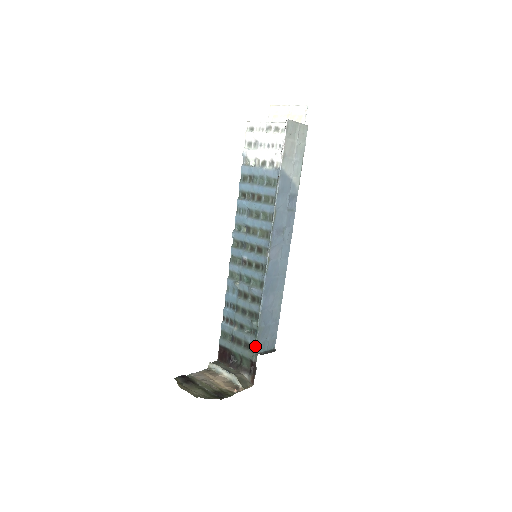
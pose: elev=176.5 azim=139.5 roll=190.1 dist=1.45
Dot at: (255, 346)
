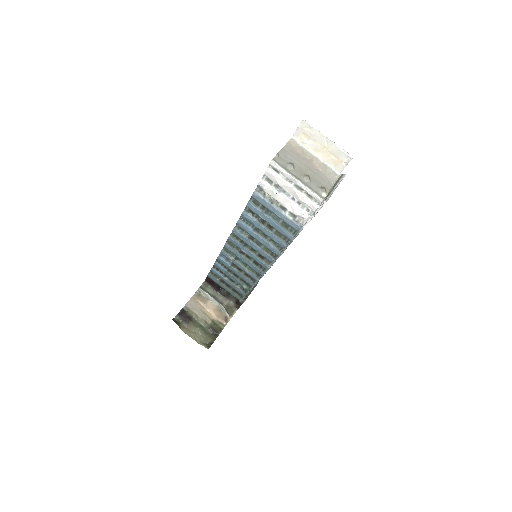
Dot at: occluded
